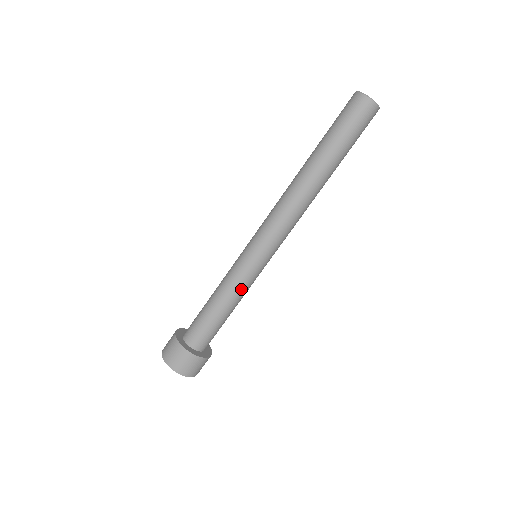
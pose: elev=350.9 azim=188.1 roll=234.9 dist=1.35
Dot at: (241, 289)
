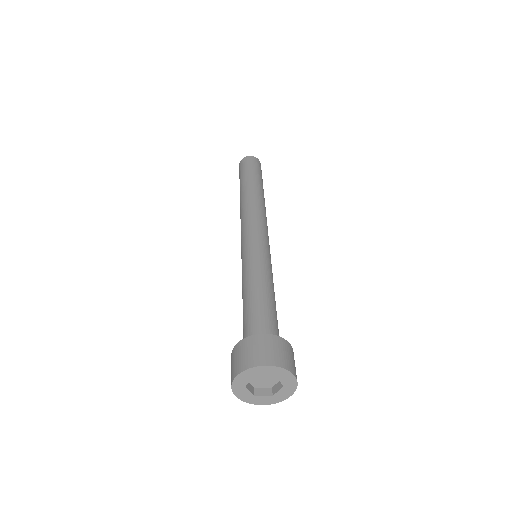
Dot at: (251, 270)
